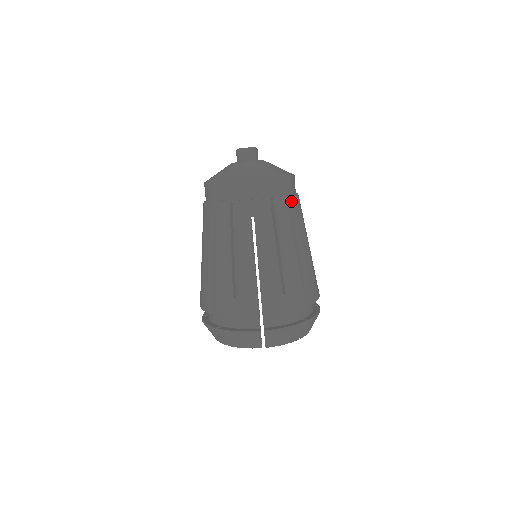
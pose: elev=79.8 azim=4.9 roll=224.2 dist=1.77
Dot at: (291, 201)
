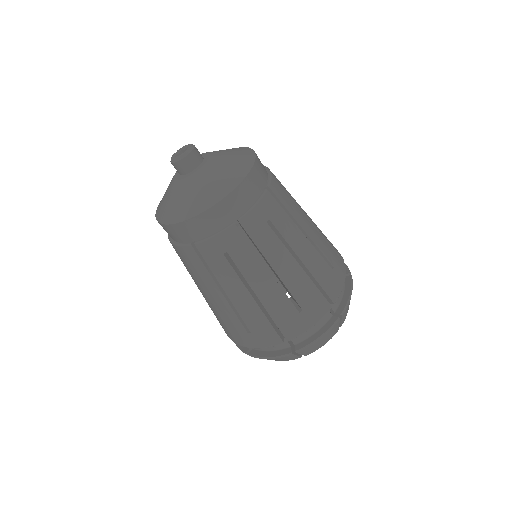
Dot at: (264, 205)
